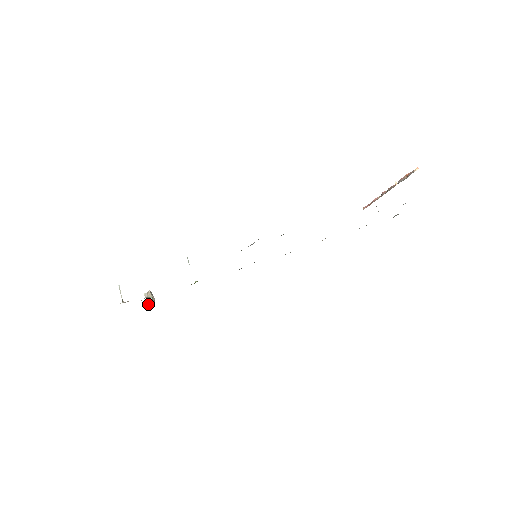
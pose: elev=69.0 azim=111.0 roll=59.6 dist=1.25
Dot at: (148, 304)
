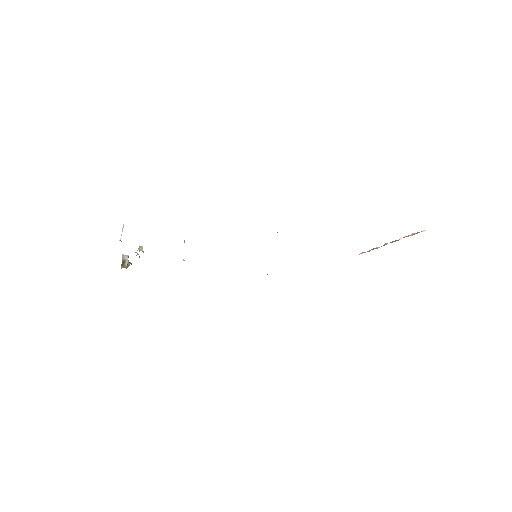
Dot at: (121, 265)
